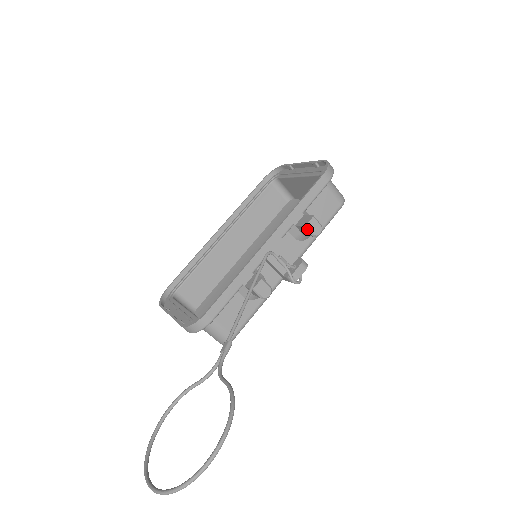
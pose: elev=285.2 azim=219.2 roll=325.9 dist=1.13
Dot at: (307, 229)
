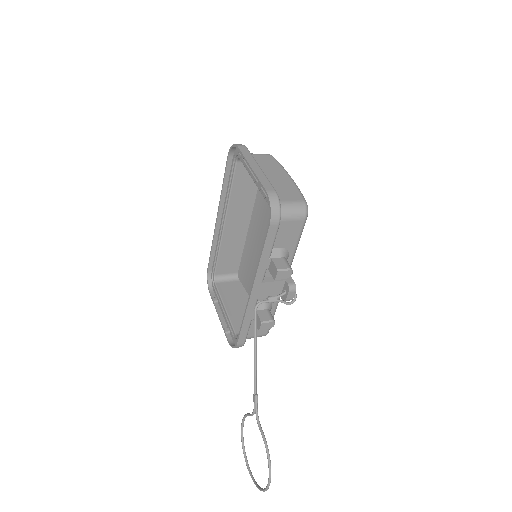
Dot at: occluded
